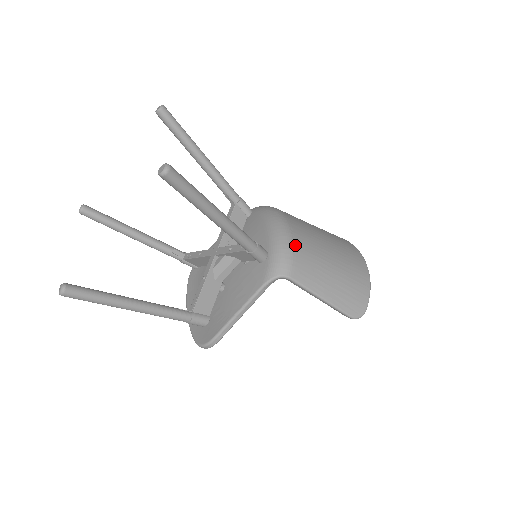
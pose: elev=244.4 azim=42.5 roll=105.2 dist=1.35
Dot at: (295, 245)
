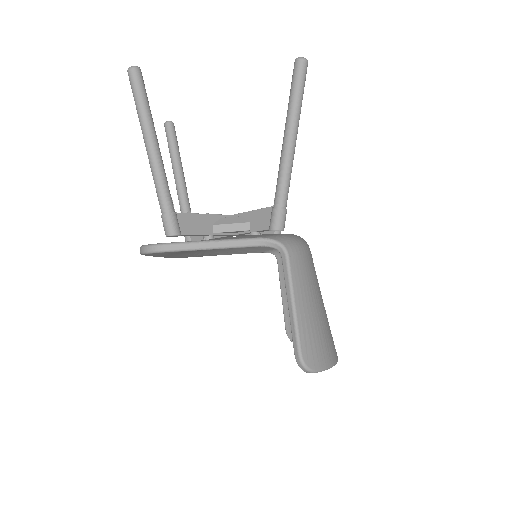
Dot at: (308, 252)
